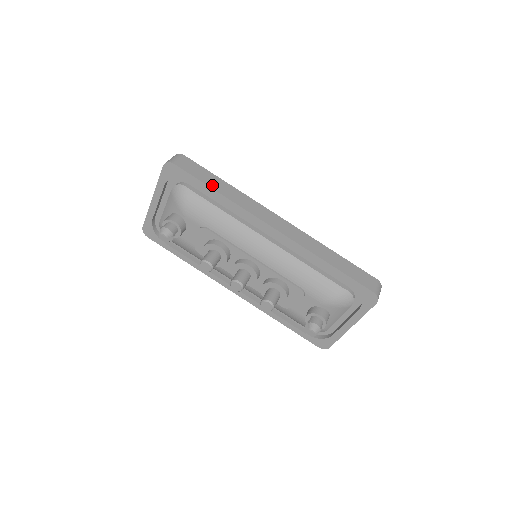
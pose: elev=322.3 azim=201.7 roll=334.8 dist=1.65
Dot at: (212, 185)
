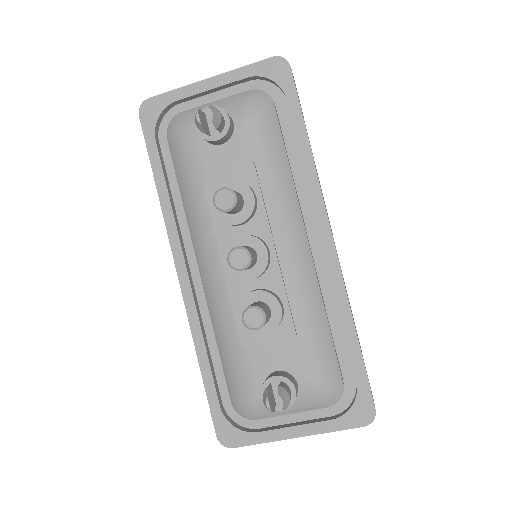
Dot at: occluded
